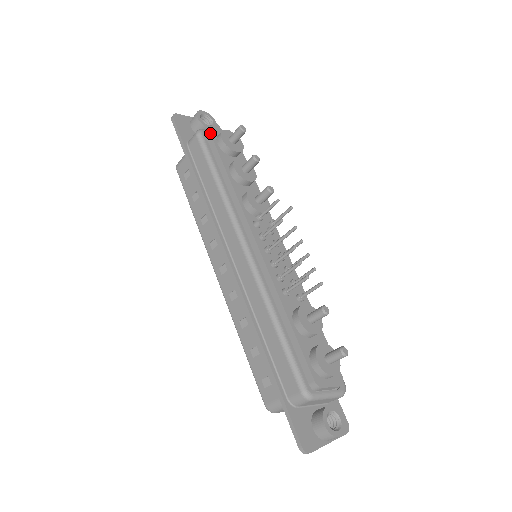
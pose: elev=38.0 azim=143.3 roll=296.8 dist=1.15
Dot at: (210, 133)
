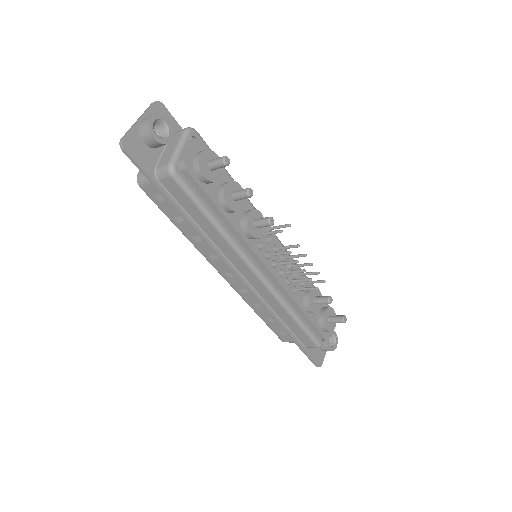
Dot at: (186, 170)
